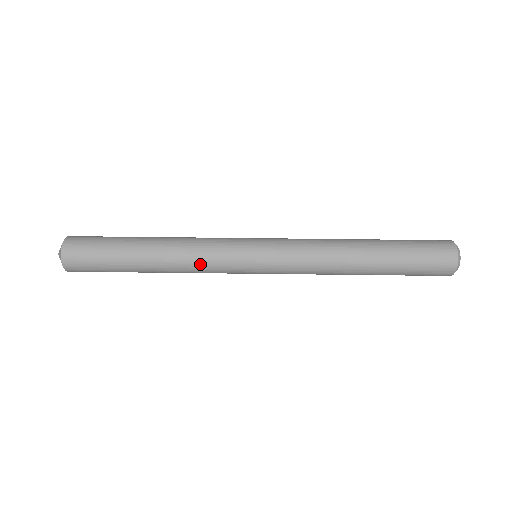
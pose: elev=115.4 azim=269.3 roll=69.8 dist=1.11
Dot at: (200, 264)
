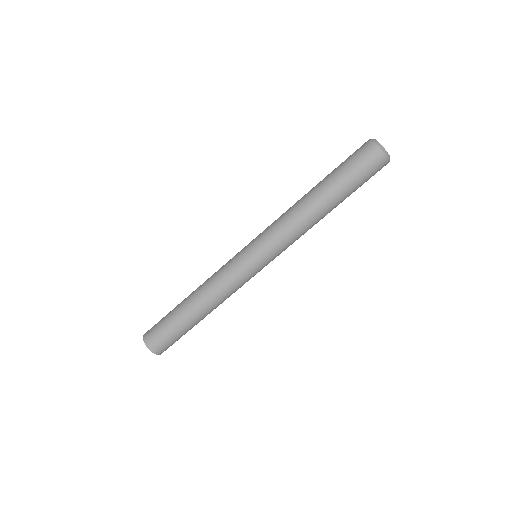
Dot at: (226, 290)
